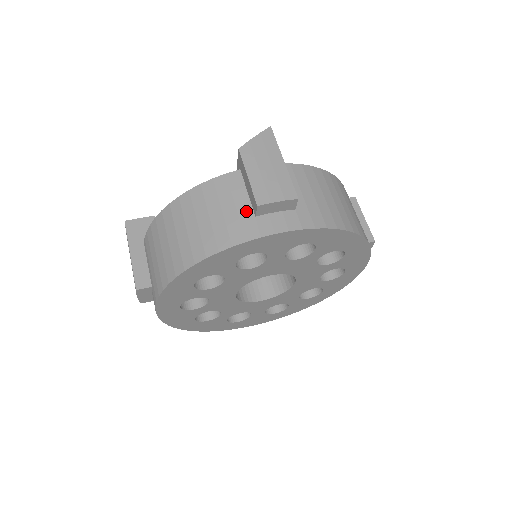
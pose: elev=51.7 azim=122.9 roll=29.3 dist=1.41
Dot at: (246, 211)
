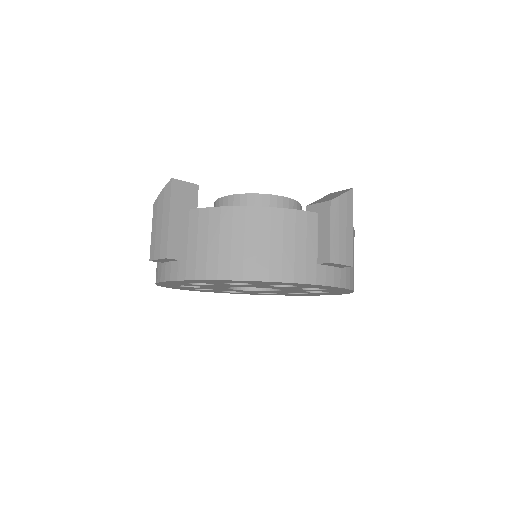
Dot at: (312, 256)
